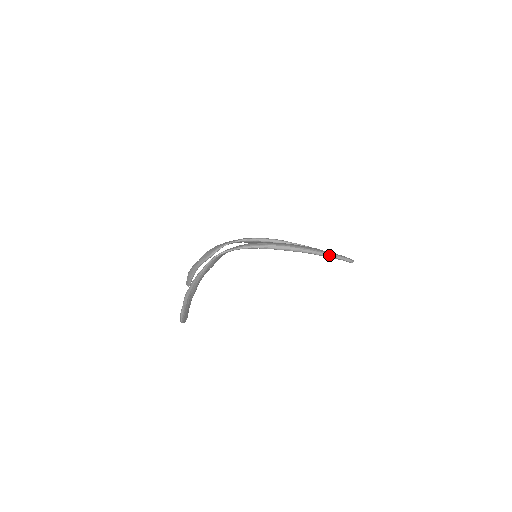
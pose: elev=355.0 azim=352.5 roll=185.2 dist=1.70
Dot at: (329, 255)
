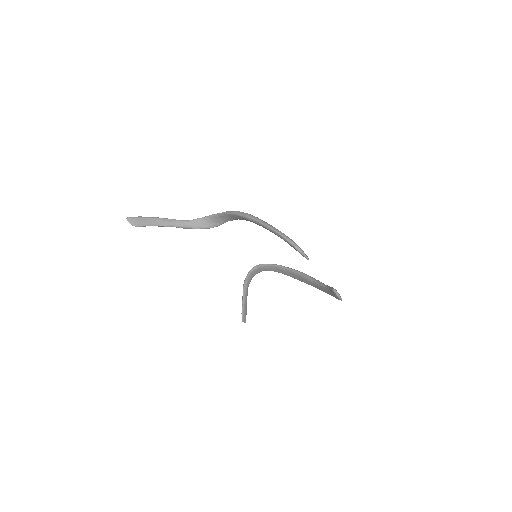
Dot at: (273, 228)
